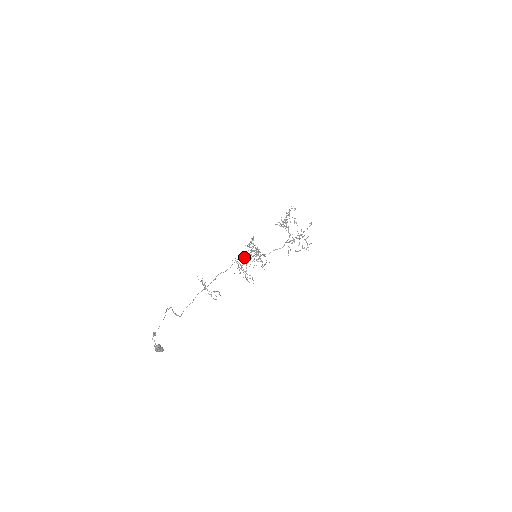
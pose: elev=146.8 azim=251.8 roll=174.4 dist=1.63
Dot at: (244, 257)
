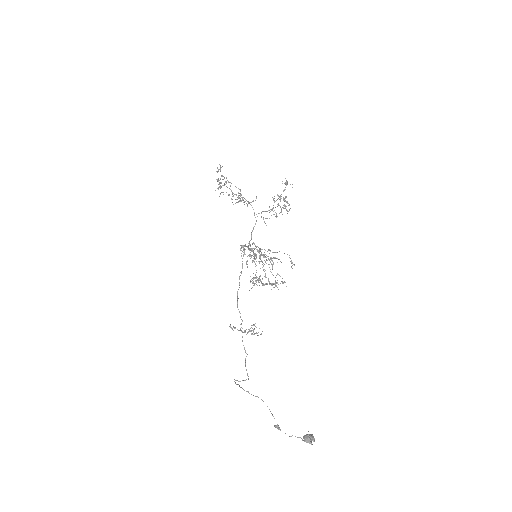
Dot at: occluded
